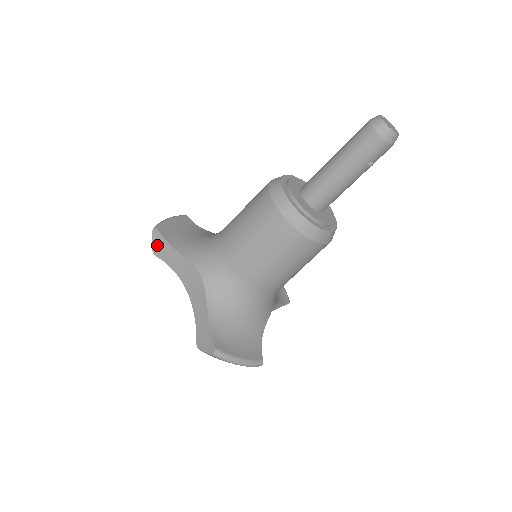
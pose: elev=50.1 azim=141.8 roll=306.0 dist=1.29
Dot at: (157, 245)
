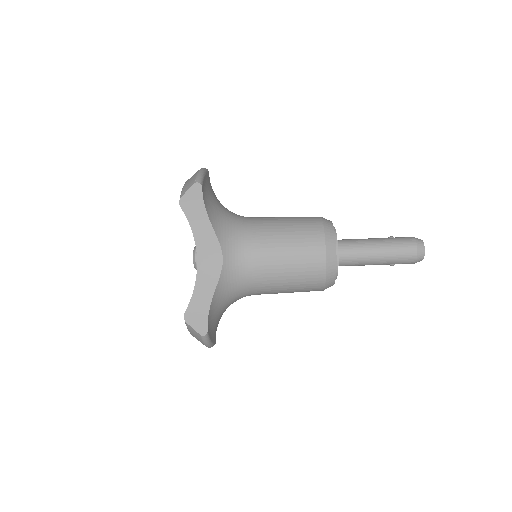
Dot at: (190, 199)
